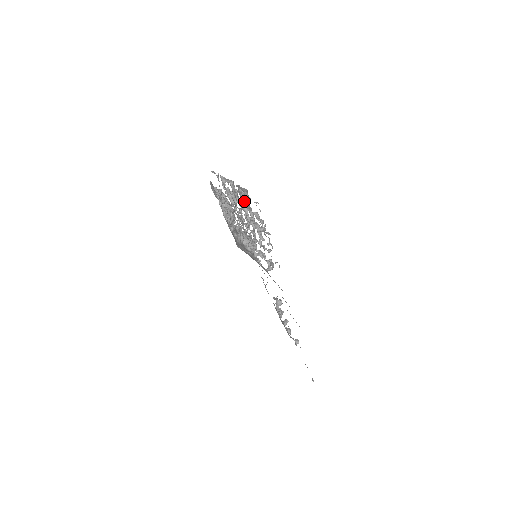
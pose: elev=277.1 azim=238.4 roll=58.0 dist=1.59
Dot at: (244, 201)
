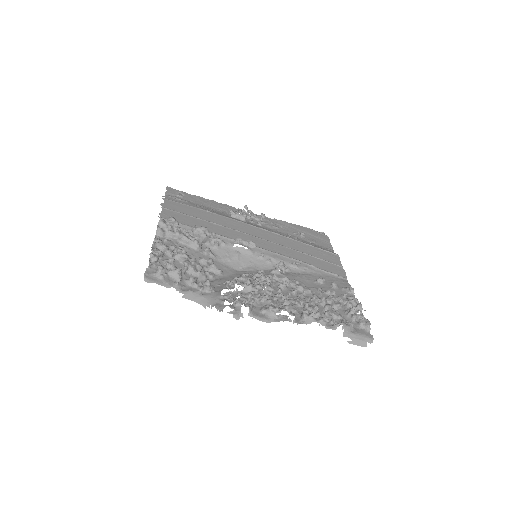
Dot at: (332, 319)
